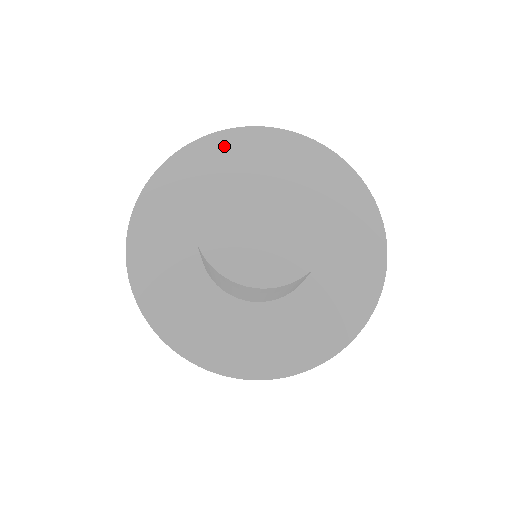
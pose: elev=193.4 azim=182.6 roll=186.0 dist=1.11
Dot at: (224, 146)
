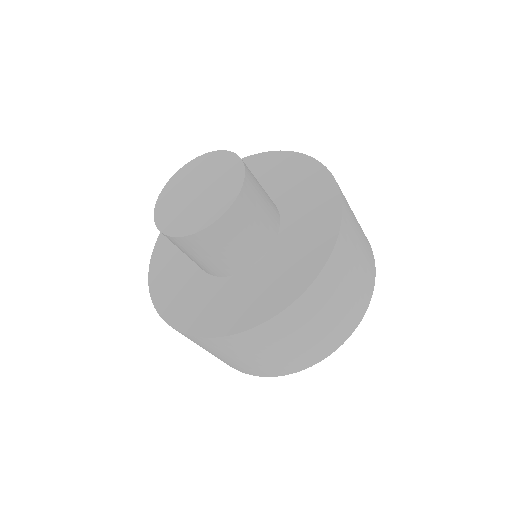
Dot at: occluded
